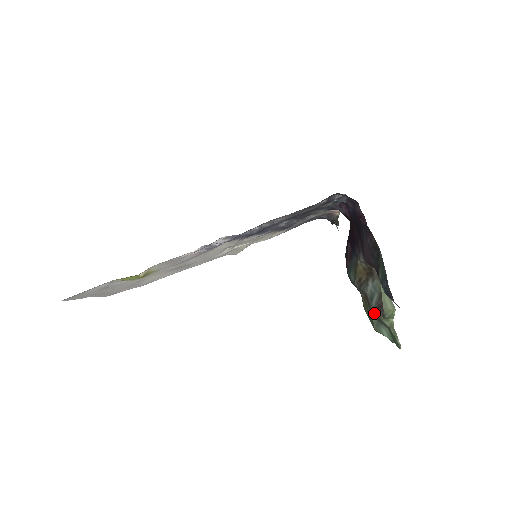
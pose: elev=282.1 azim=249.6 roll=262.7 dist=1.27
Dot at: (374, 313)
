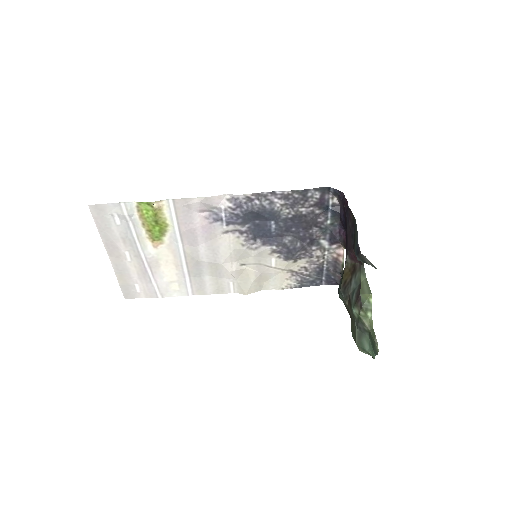
Dot at: (354, 310)
